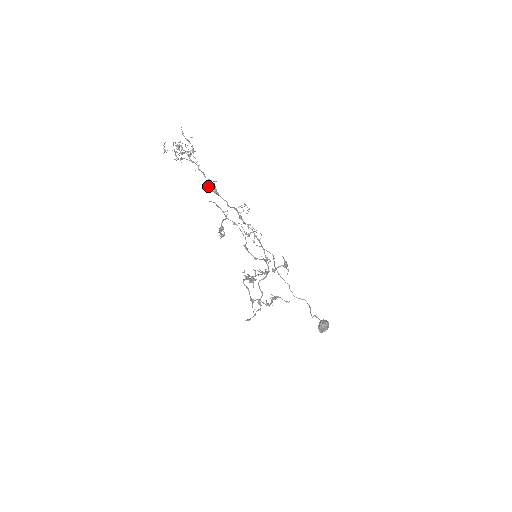
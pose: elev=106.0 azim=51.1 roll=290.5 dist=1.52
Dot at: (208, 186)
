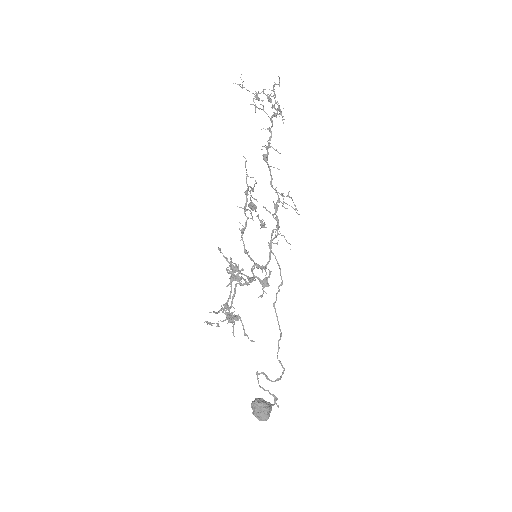
Dot at: occluded
